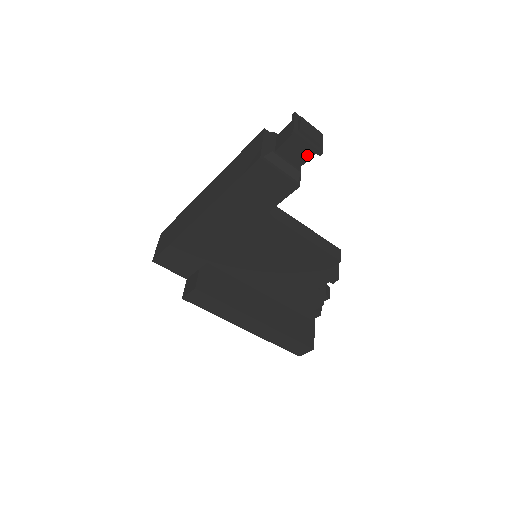
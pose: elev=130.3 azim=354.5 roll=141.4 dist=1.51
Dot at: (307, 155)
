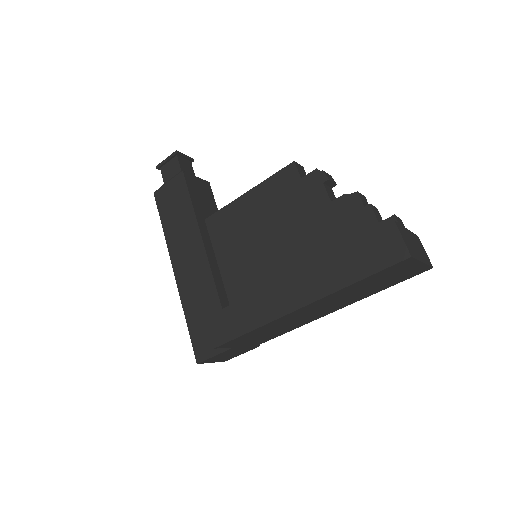
Dot at: (176, 163)
